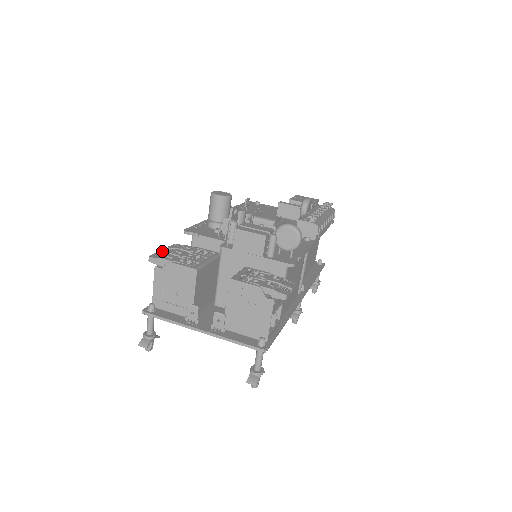
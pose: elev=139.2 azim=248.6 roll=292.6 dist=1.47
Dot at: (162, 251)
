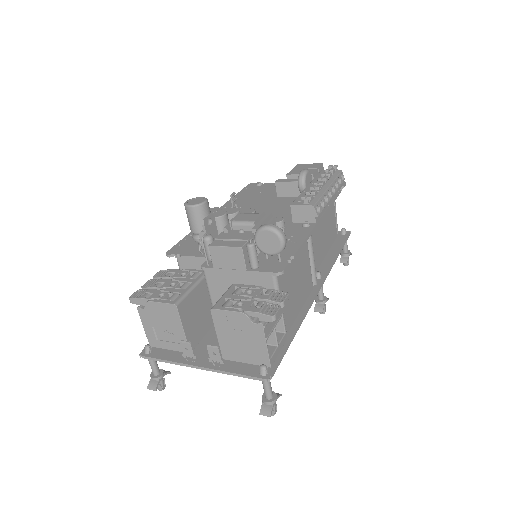
Dot at: (144, 286)
